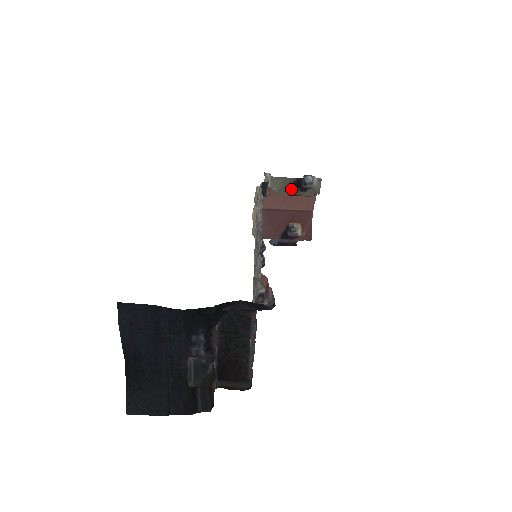
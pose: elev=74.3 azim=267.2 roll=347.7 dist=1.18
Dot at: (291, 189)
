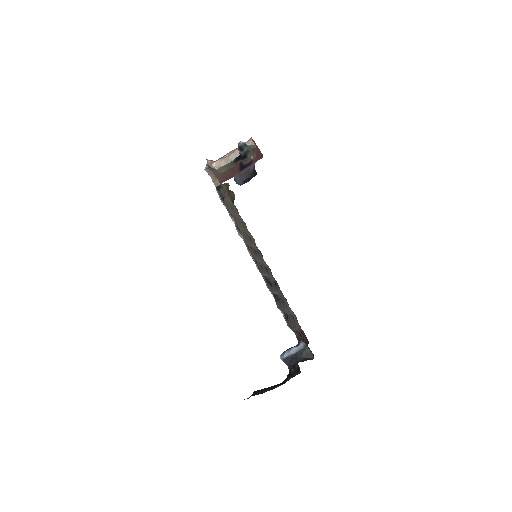
Dot at: (235, 164)
